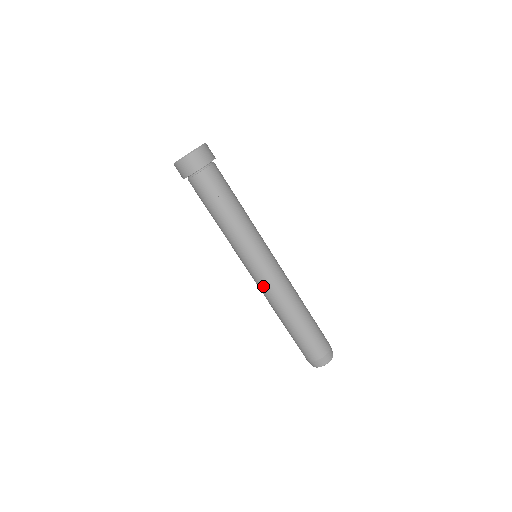
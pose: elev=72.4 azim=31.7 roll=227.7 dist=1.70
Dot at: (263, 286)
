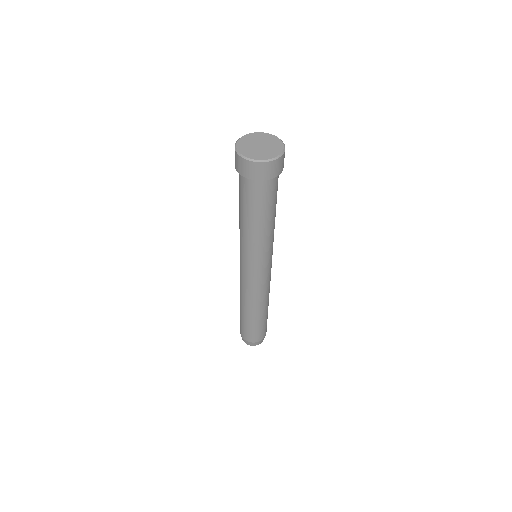
Dot at: (241, 279)
